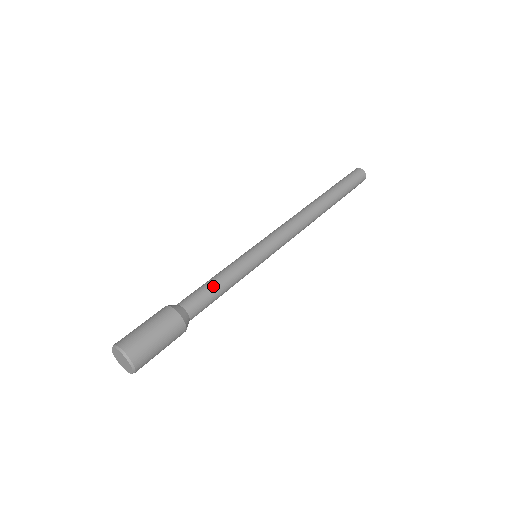
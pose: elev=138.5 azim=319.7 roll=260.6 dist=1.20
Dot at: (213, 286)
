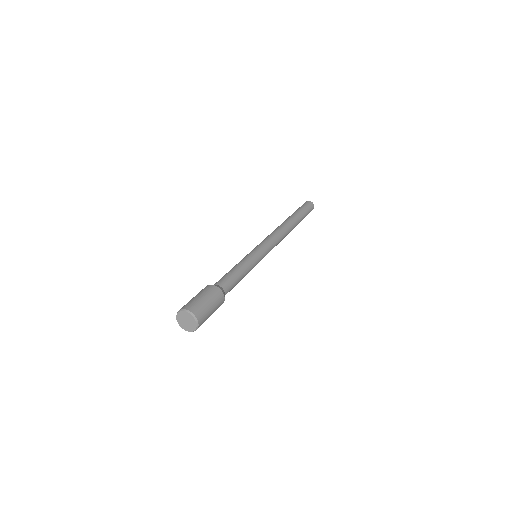
Dot at: (229, 271)
